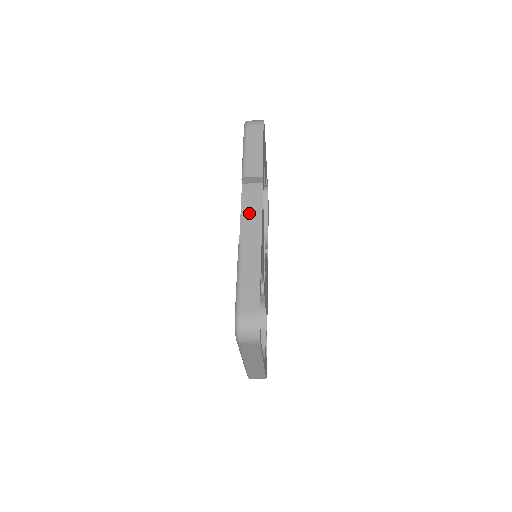
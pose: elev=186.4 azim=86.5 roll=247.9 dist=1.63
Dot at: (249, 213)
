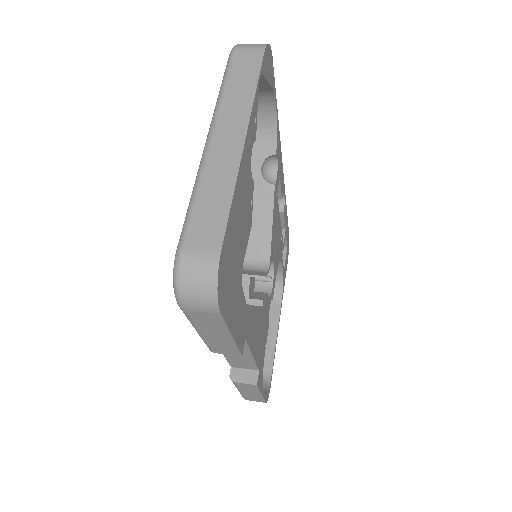
Dot at: occluded
